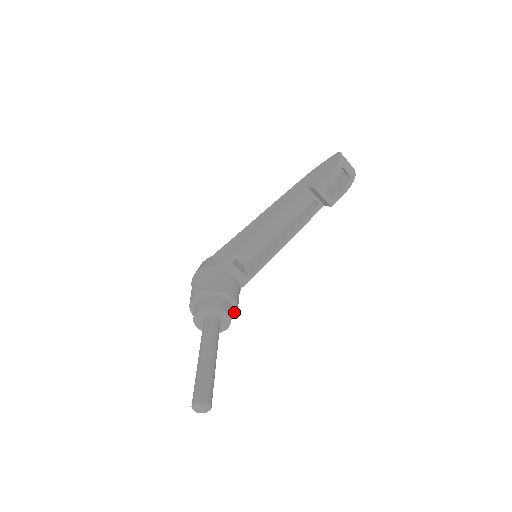
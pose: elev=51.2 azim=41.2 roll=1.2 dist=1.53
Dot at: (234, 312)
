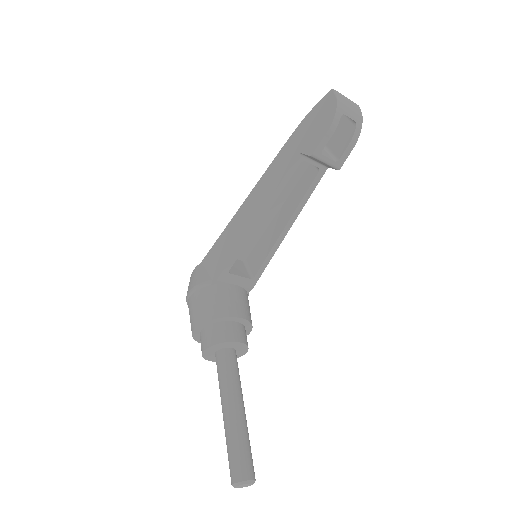
Dot at: (248, 328)
